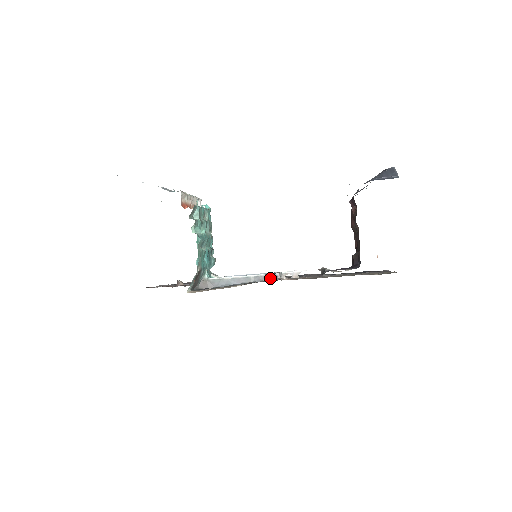
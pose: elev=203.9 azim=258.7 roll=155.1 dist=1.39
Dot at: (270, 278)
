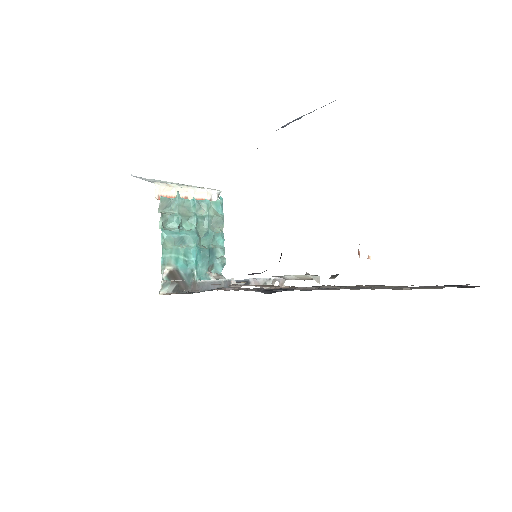
Dot at: (242, 284)
